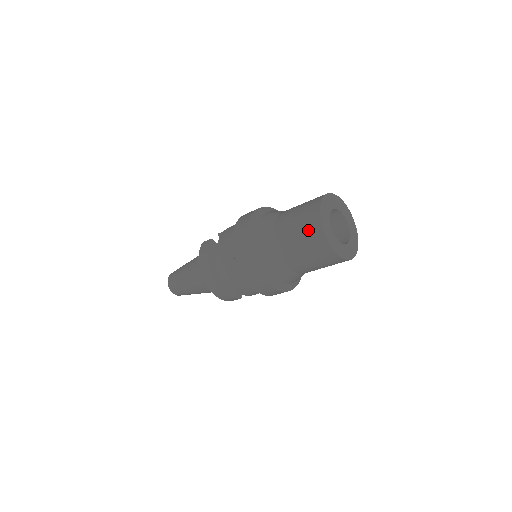
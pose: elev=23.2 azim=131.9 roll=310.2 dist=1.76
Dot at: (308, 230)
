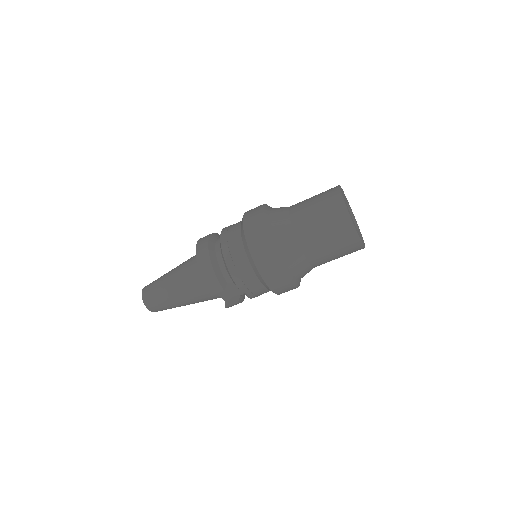
Dot at: (325, 194)
